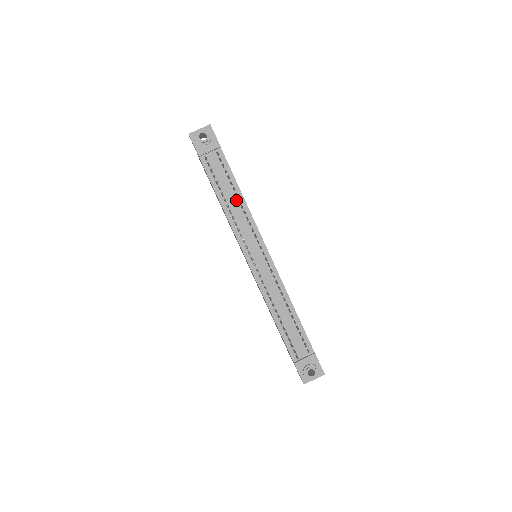
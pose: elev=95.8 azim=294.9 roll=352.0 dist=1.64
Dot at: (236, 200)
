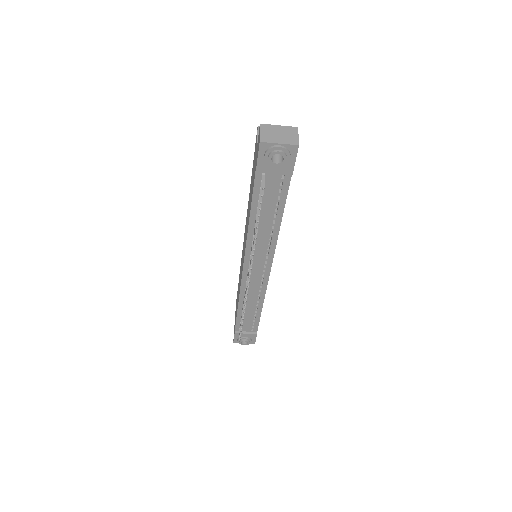
Dot at: (270, 225)
